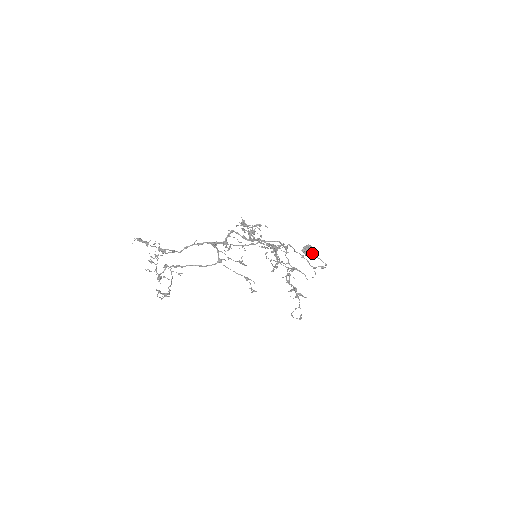
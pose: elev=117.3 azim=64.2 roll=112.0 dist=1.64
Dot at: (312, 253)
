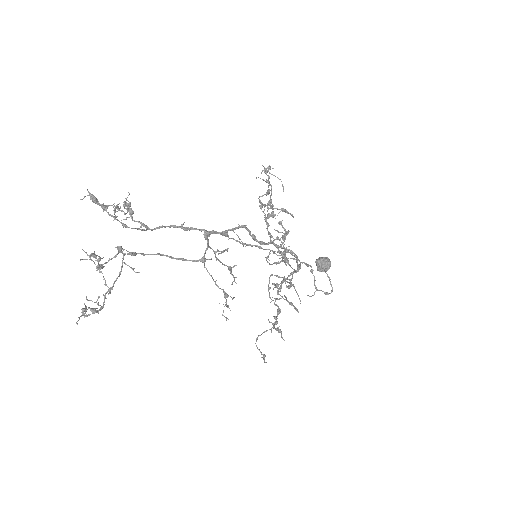
Dot at: (326, 270)
